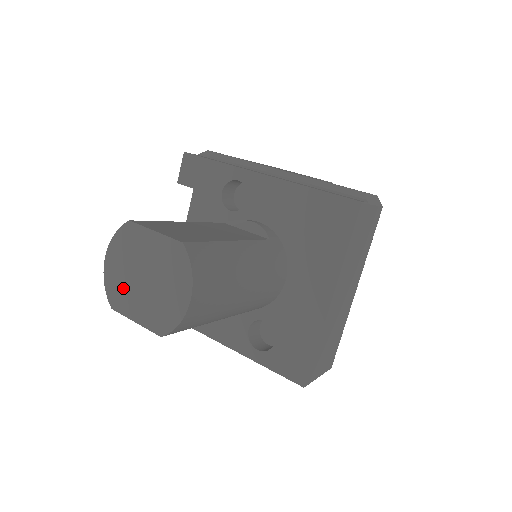
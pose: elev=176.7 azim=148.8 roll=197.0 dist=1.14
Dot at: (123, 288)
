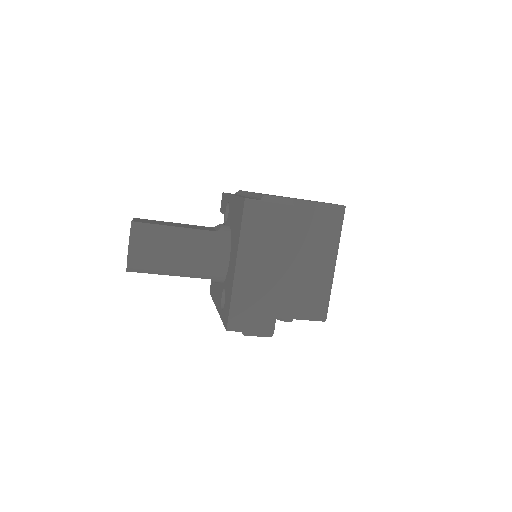
Dot at: occluded
